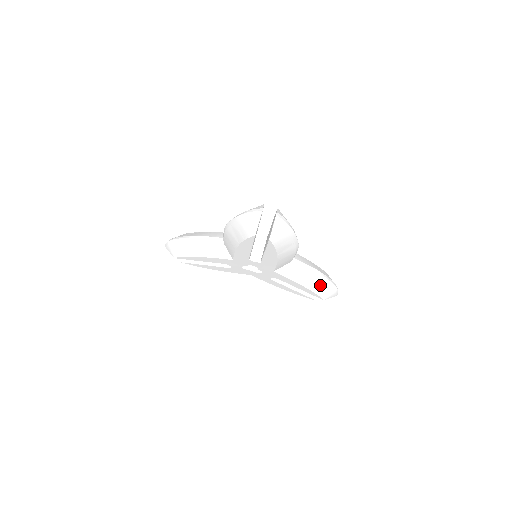
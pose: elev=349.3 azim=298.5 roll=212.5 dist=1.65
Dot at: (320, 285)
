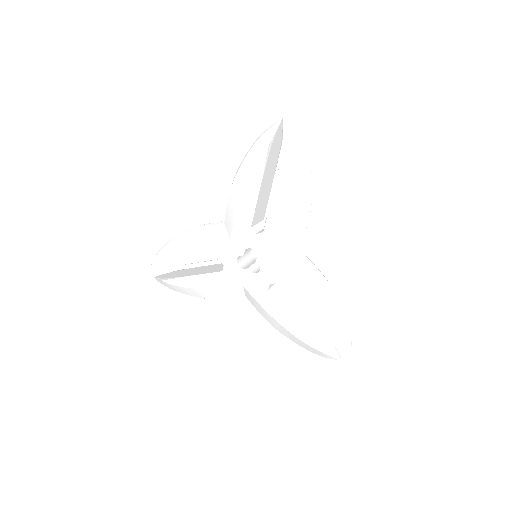
Dot at: (329, 306)
